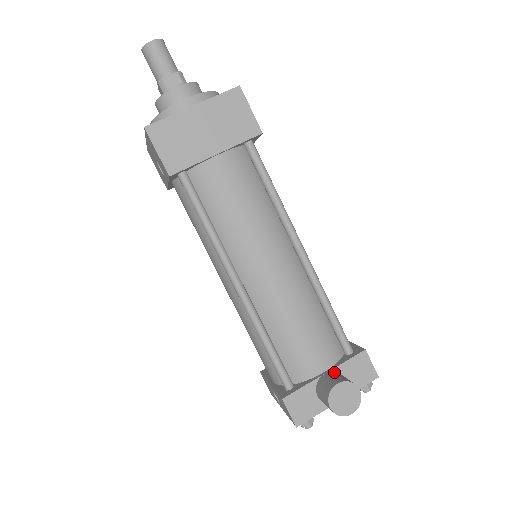
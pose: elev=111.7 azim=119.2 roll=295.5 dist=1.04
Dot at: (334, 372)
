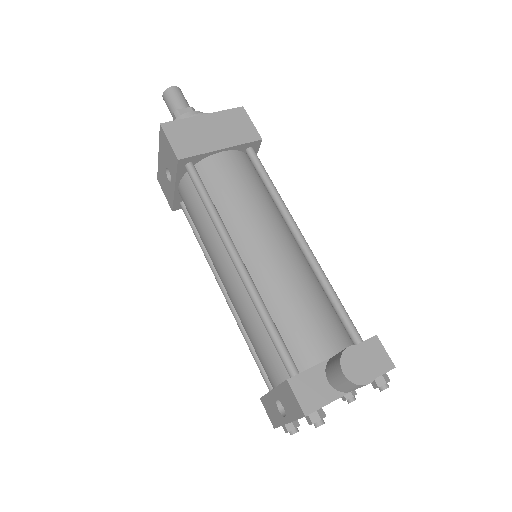
Dot at: occluded
